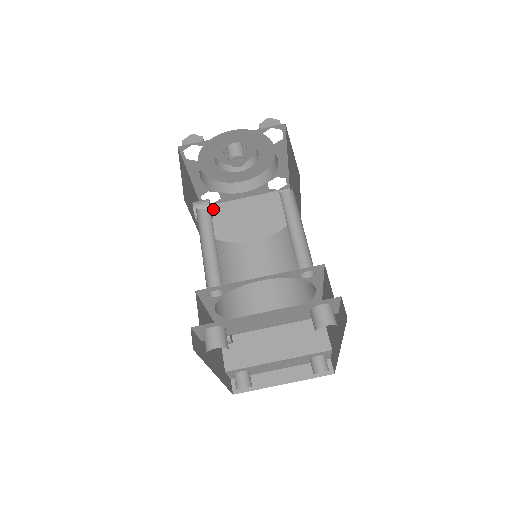
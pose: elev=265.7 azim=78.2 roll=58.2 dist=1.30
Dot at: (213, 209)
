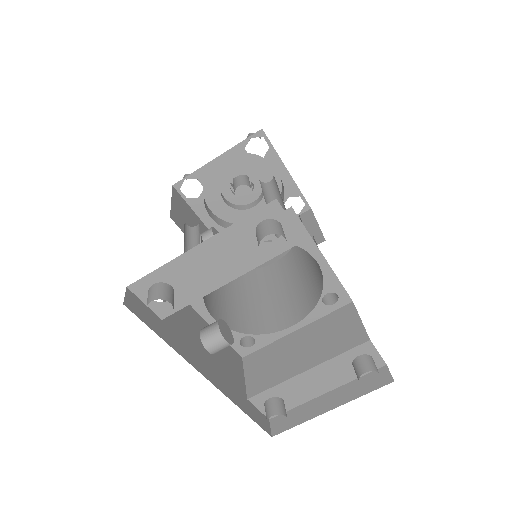
Dot at: occluded
